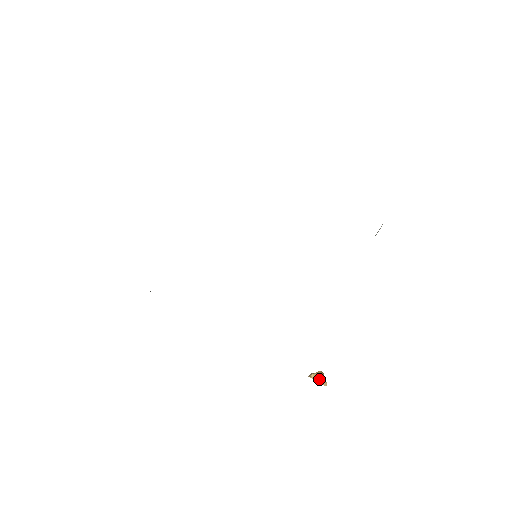
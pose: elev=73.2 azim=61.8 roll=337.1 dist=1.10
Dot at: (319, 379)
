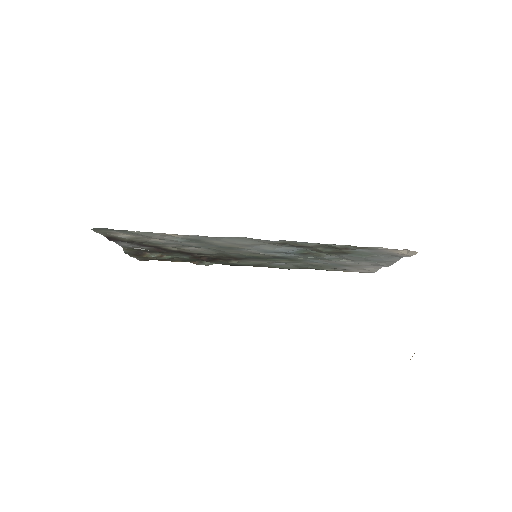
Dot at: occluded
